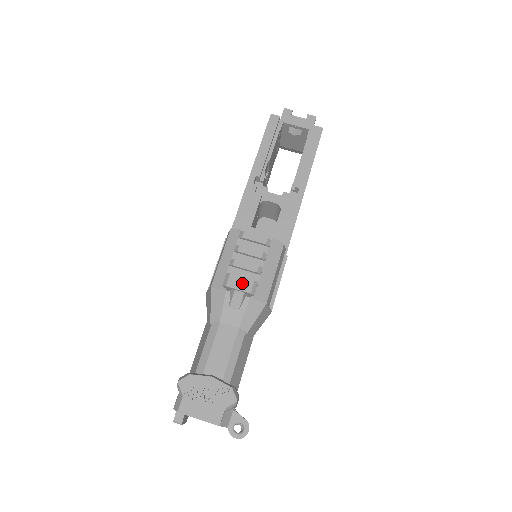
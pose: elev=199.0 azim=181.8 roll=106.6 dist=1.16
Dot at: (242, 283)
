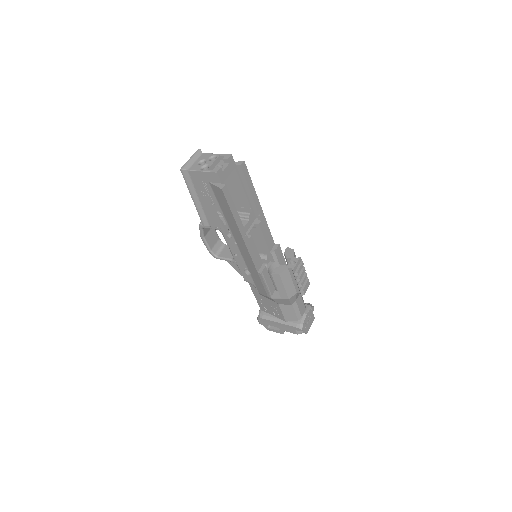
Dot at: (307, 286)
